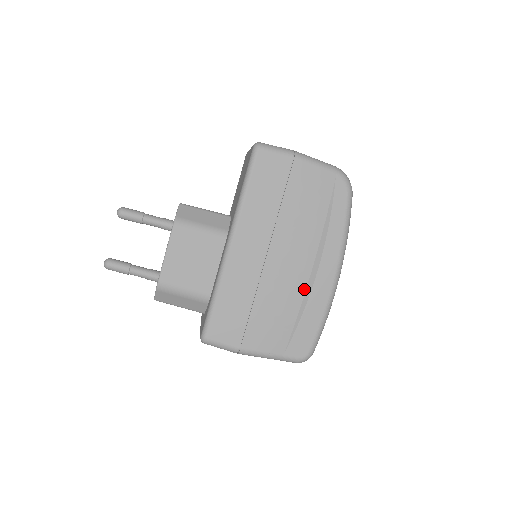
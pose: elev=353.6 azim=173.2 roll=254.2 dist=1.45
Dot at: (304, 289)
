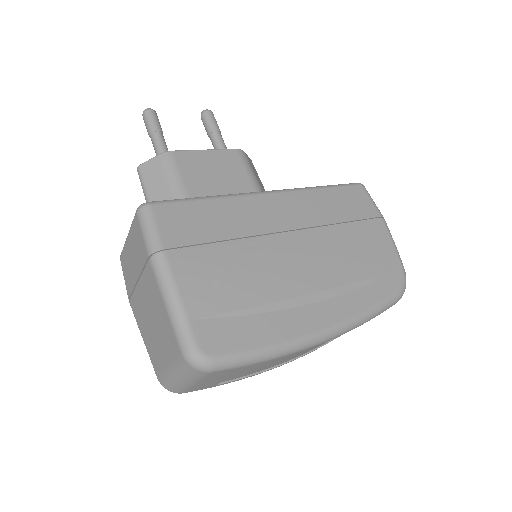
Dot at: (286, 297)
